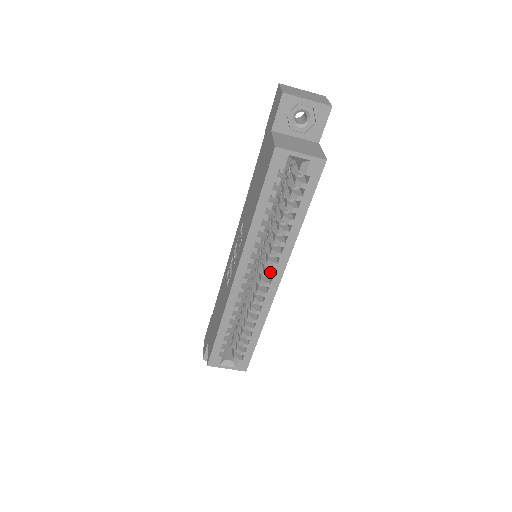
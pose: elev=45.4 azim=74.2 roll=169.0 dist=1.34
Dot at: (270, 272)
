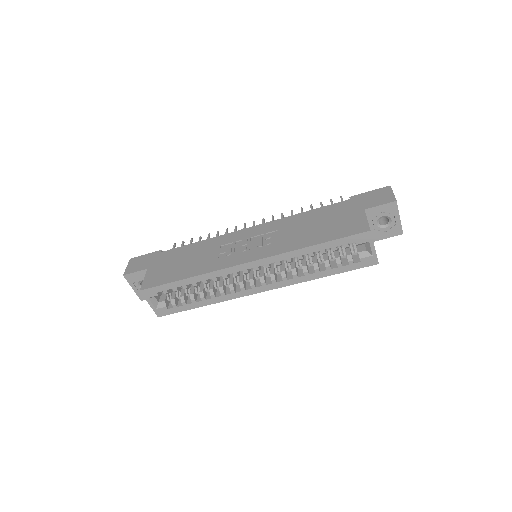
Dot at: (265, 281)
